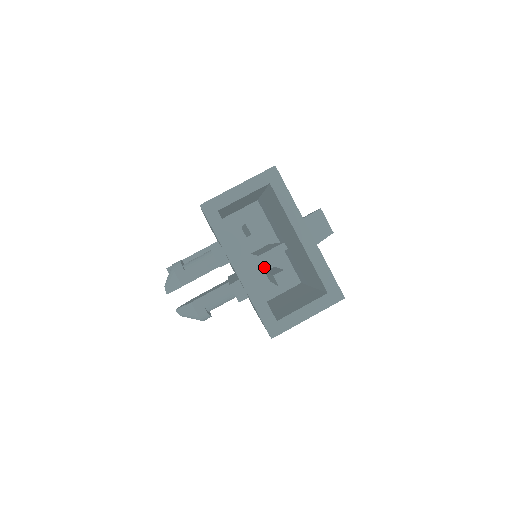
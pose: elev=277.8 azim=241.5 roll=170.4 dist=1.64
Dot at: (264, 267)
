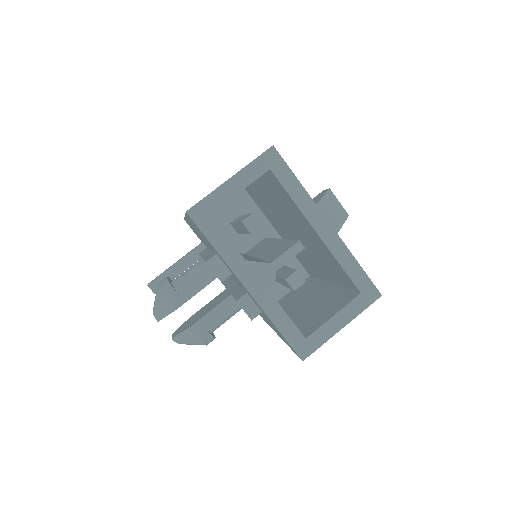
Dot at: occluded
